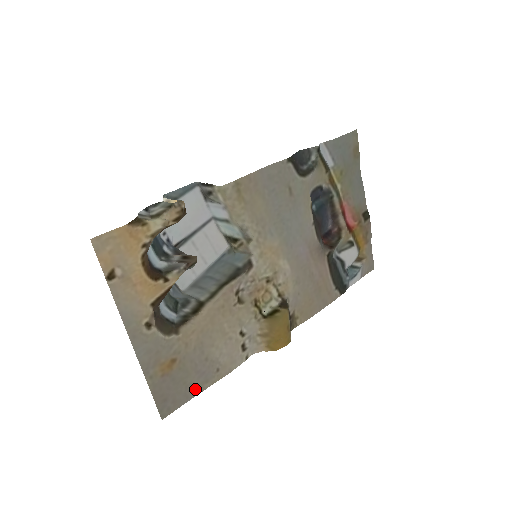
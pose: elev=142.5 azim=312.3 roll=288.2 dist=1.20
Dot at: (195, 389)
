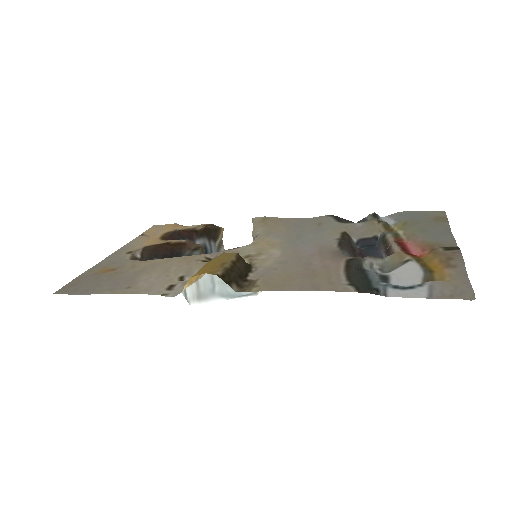
Dot at: (97, 291)
